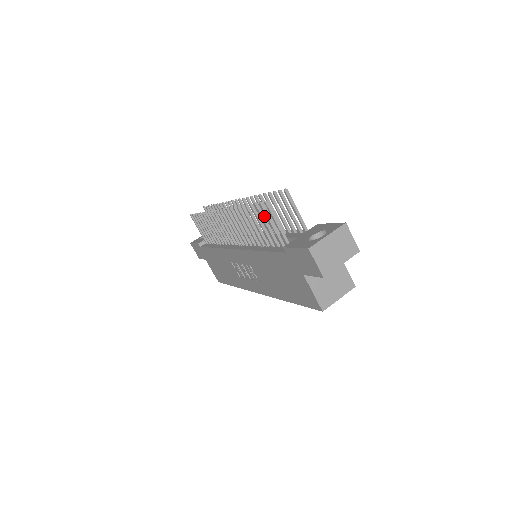
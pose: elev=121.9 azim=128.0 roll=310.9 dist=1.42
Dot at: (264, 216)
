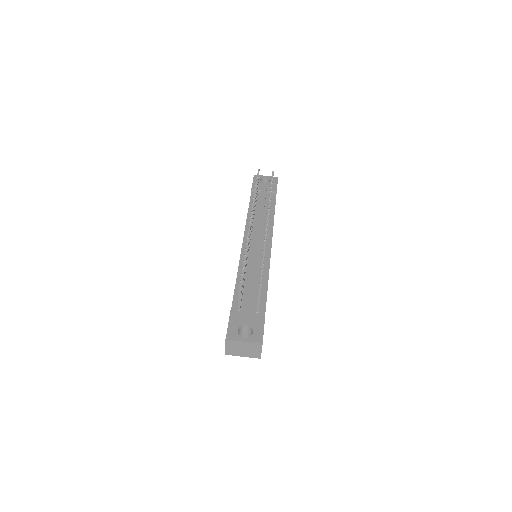
Dot at: (243, 277)
